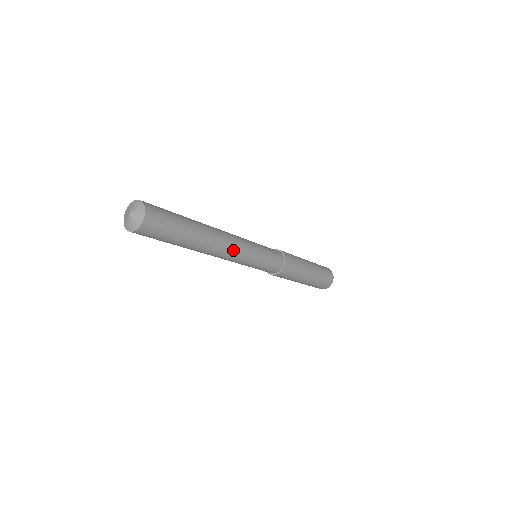
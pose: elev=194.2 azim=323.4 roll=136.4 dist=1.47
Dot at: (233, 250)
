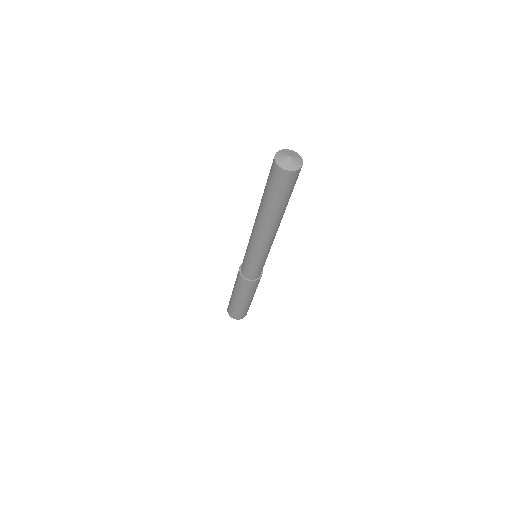
Dot at: occluded
